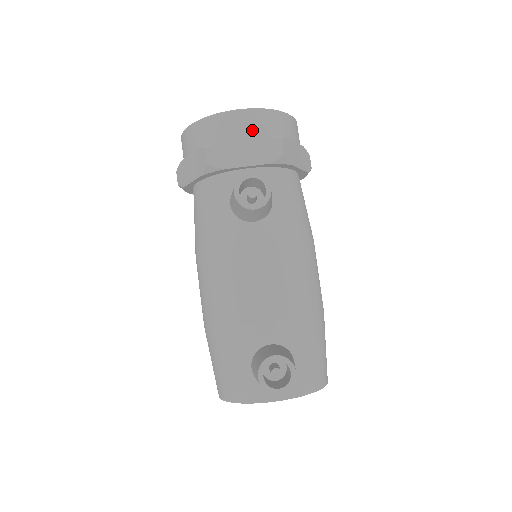
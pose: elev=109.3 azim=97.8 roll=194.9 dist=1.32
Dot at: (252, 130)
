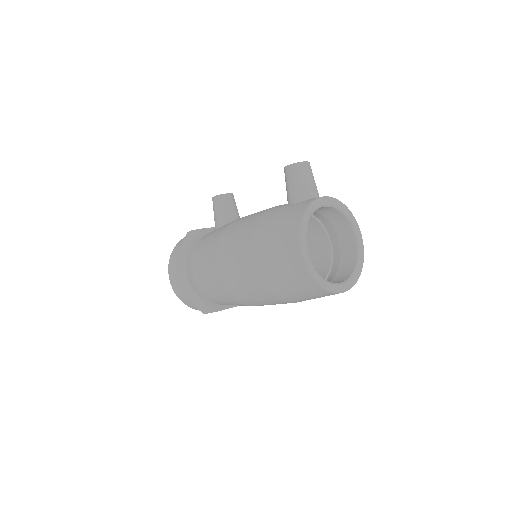
Dot at: occluded
